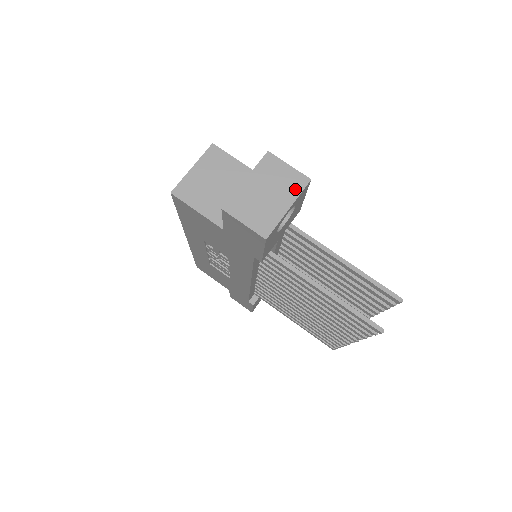
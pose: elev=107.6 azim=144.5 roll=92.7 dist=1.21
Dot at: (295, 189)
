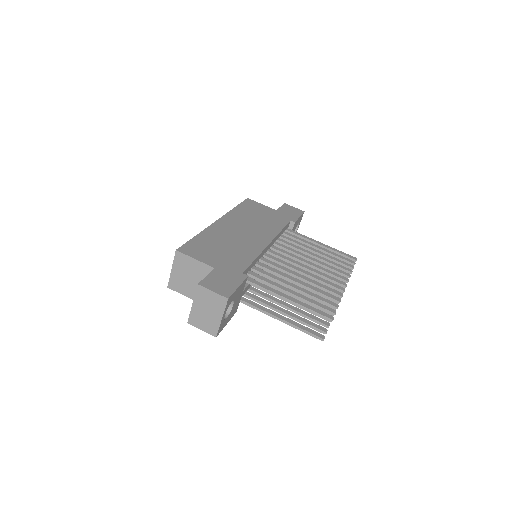
Dot at: (221, 306)
